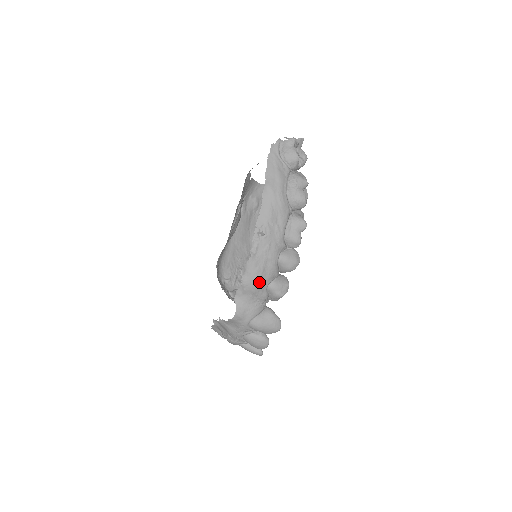
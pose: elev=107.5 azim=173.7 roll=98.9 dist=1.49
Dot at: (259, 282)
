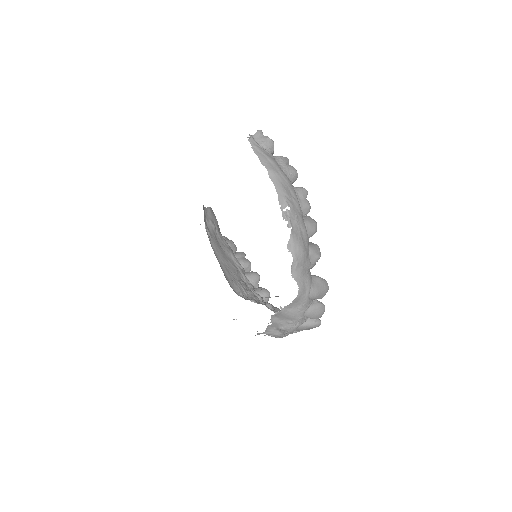
Dot at: (304, 251)
